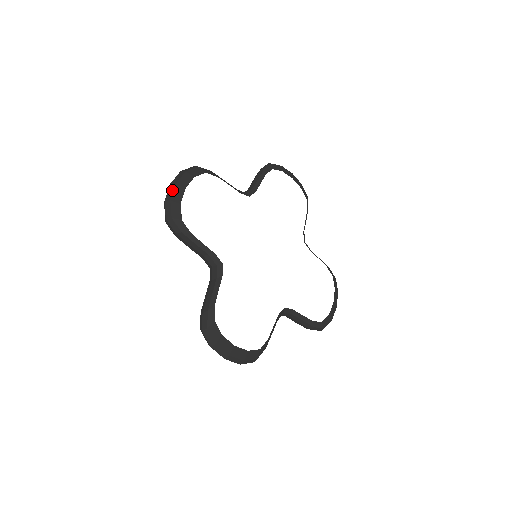
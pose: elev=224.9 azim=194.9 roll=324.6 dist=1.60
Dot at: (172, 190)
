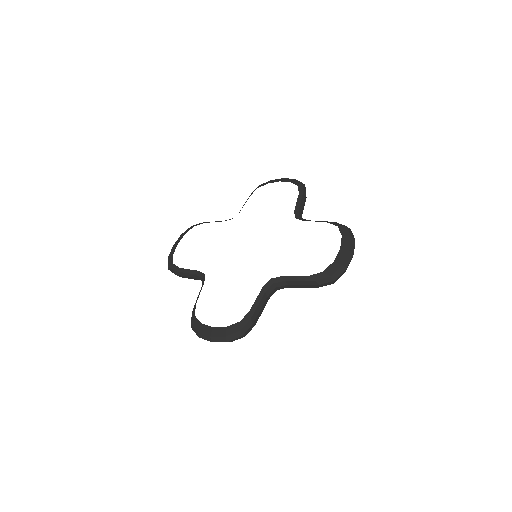
Dot at: (171, 251)
